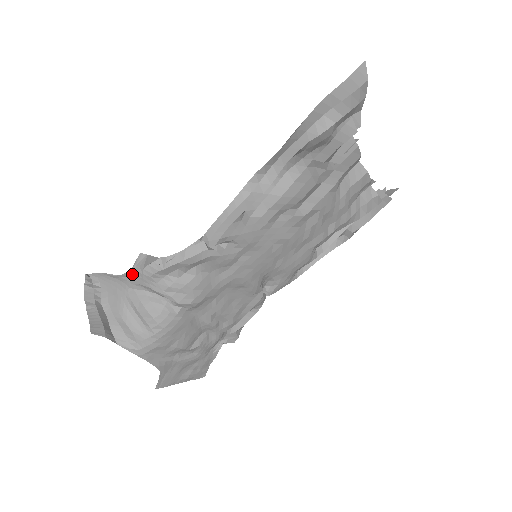
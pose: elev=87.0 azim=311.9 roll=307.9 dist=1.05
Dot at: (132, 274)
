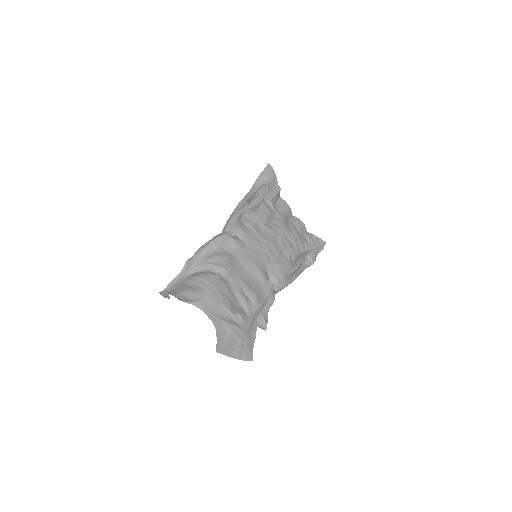
Dot at: (187, 265)
